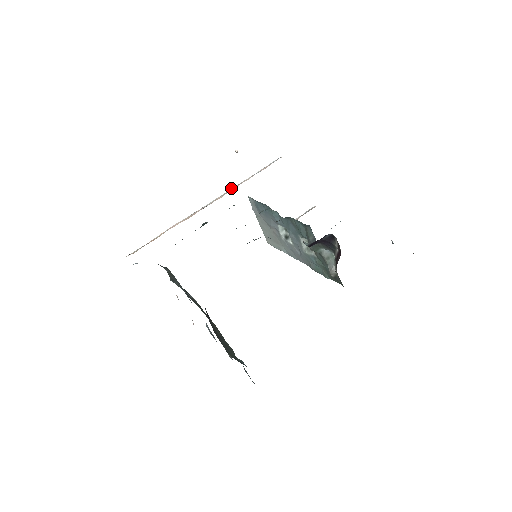
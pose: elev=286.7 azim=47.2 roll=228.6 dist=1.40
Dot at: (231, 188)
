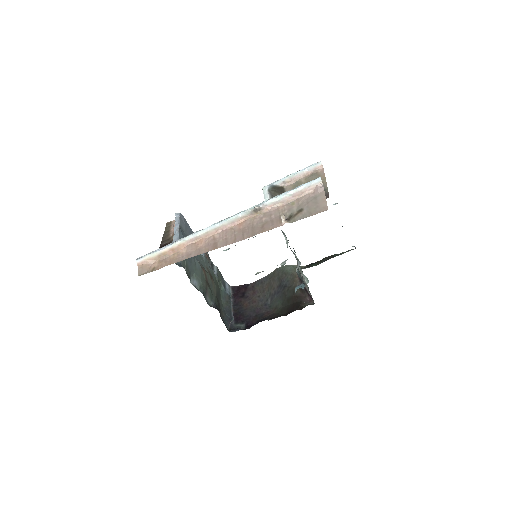
Dot at: (257, 211)
